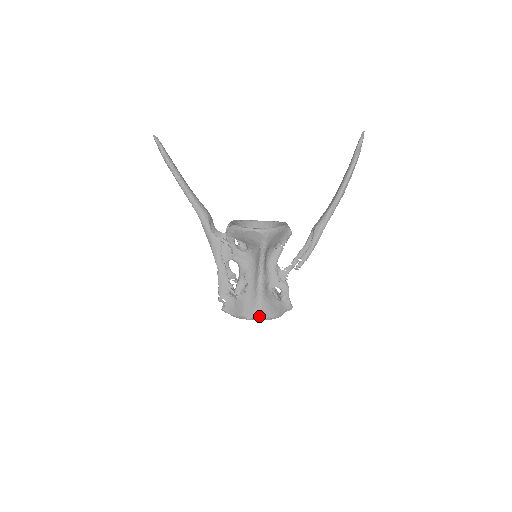
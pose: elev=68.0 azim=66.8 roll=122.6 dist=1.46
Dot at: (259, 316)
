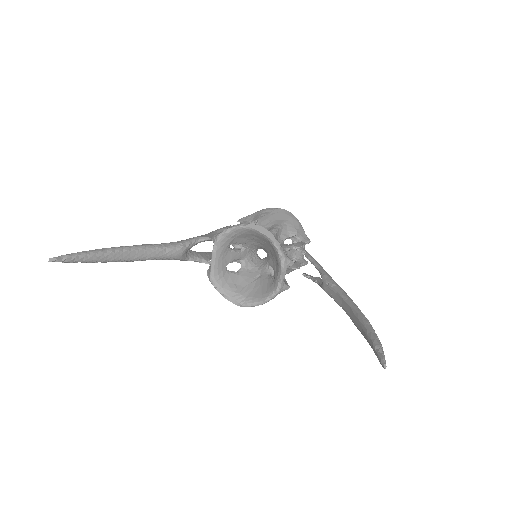
Dot at: occluded
